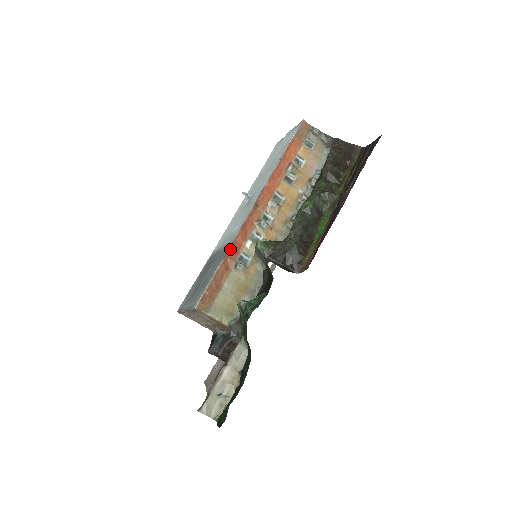
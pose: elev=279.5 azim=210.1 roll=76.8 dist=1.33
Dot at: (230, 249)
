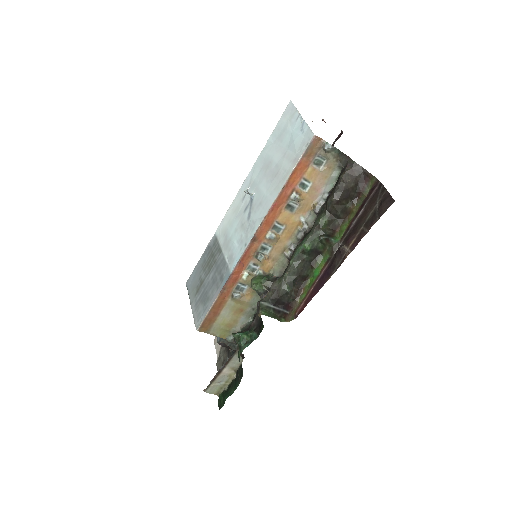
Dot at: (227, 283)
